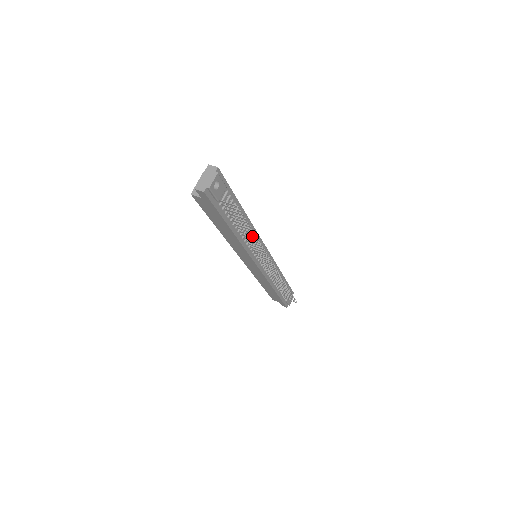
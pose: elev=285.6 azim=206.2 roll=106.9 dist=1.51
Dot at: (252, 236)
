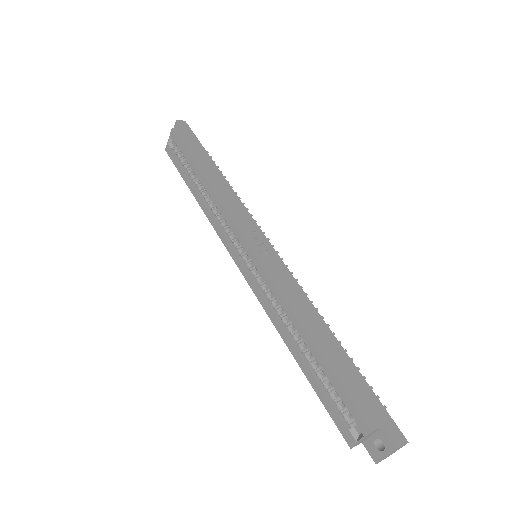
Dot at: occluded
